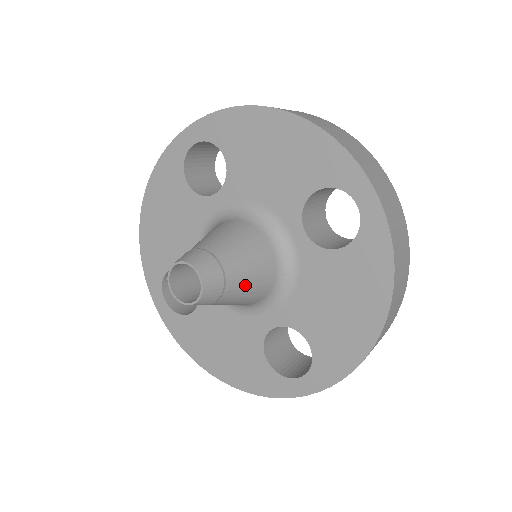
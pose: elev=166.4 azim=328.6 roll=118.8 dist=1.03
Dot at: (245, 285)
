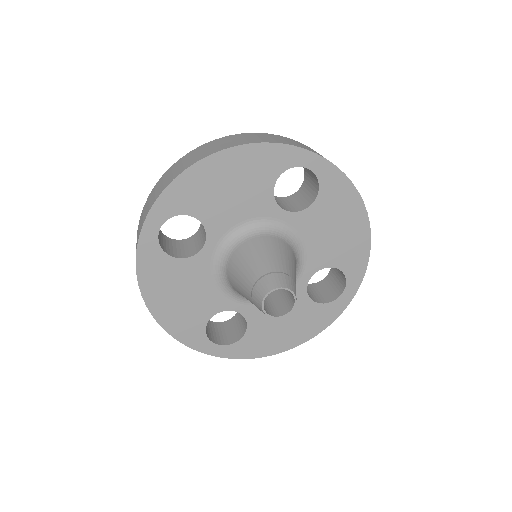
Dot at: occluded
